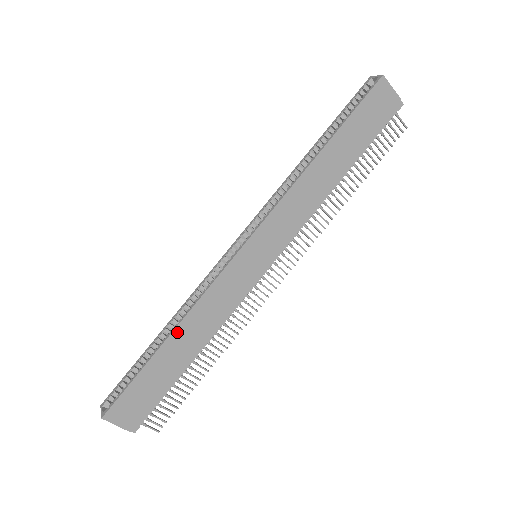
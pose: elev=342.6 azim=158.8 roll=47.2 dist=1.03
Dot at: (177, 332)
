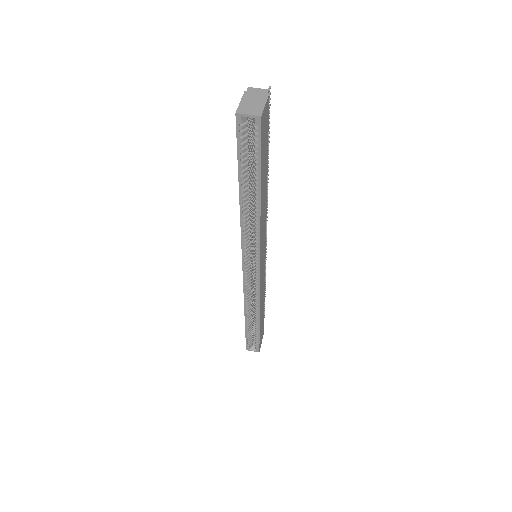
Dot at: (260, 315)
